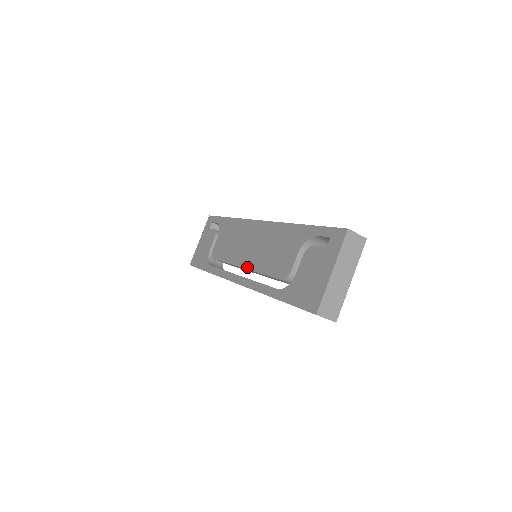
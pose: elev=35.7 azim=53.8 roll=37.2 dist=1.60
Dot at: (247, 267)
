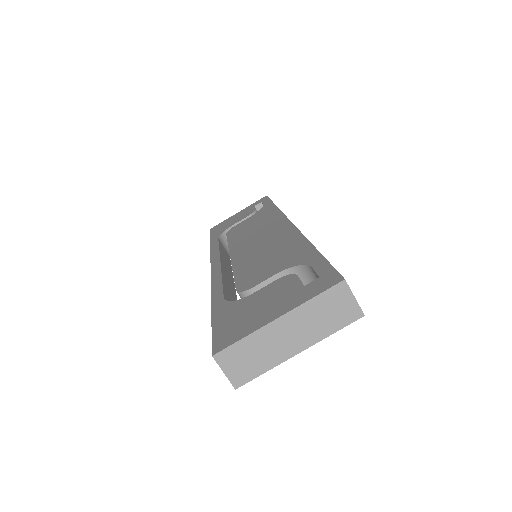
Dot at: (233, 258)
